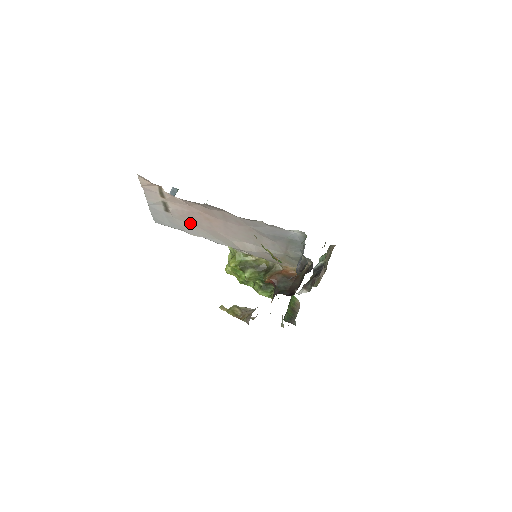
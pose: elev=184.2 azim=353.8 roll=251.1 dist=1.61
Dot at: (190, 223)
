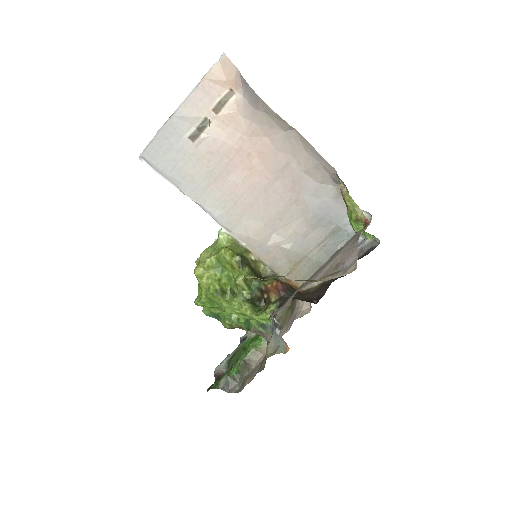
Dot at: (208, 171)
